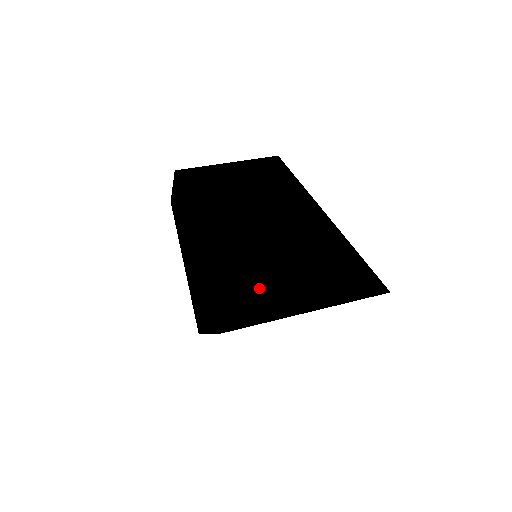
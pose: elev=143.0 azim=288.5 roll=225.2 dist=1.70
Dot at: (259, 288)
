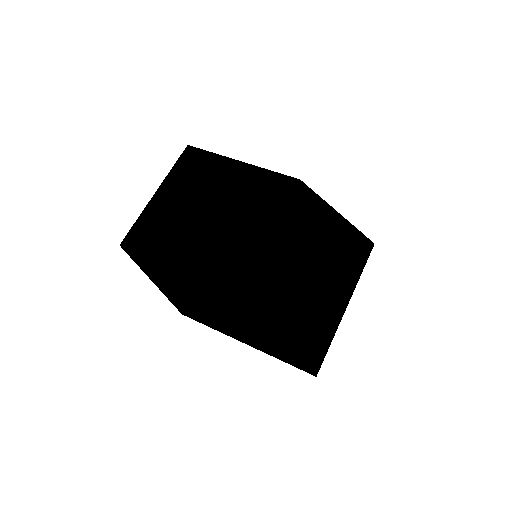
Dot at: (324, 324)
